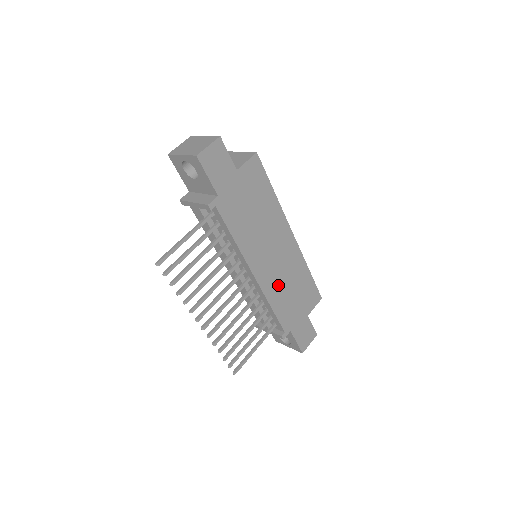
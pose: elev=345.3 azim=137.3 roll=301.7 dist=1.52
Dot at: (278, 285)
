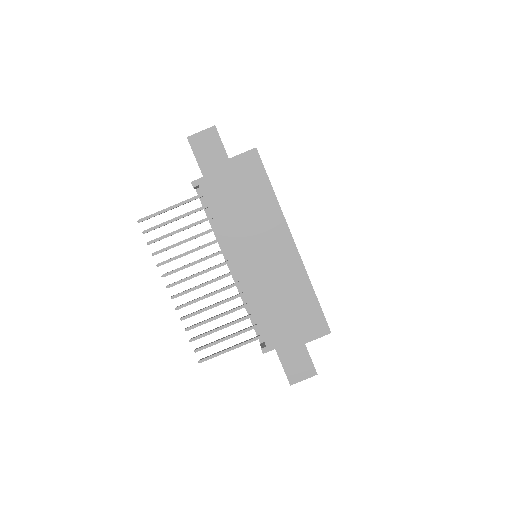
Dot at: (265, 289)
